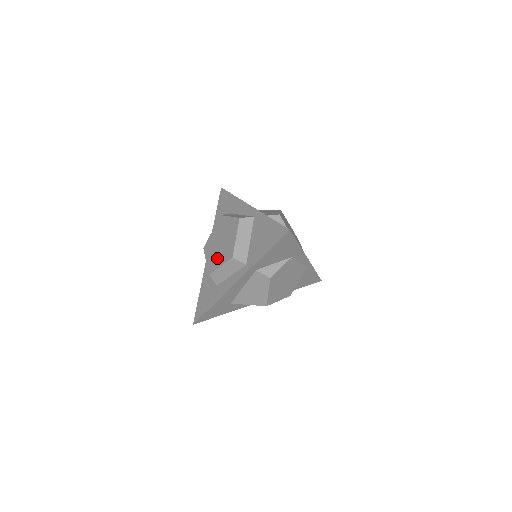
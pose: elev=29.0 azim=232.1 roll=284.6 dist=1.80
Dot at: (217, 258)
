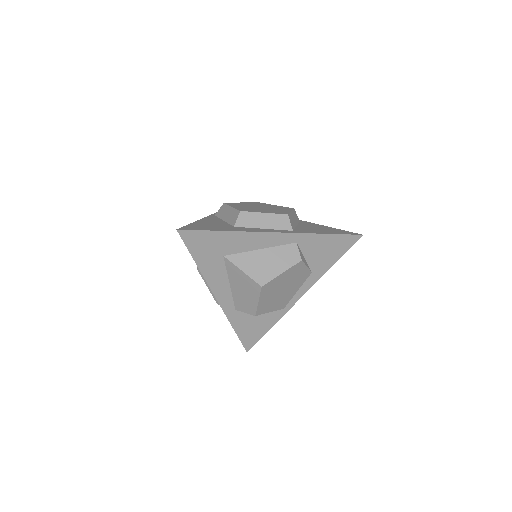
Dot at: (257, 209)
